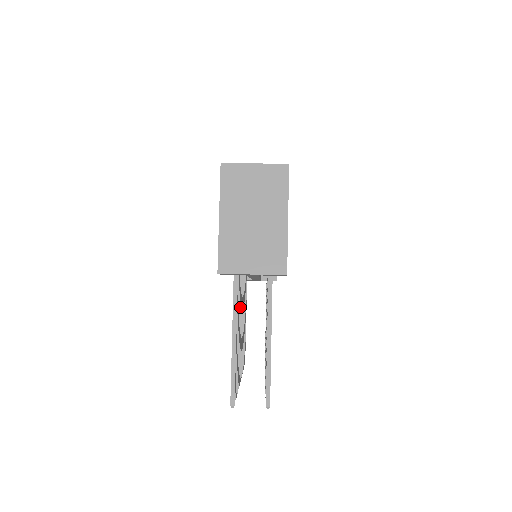
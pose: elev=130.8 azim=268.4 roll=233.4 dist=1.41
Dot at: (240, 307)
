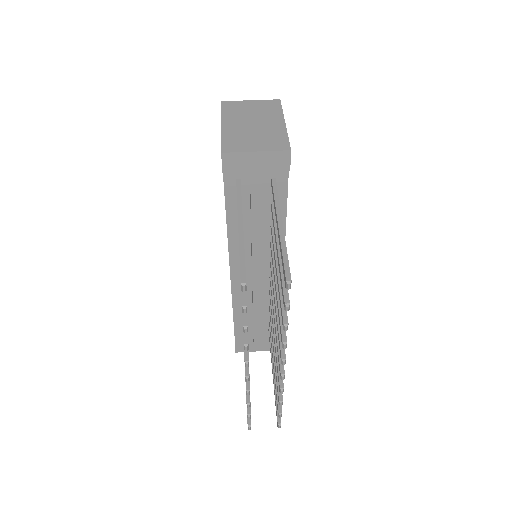
Dot at: occluded
